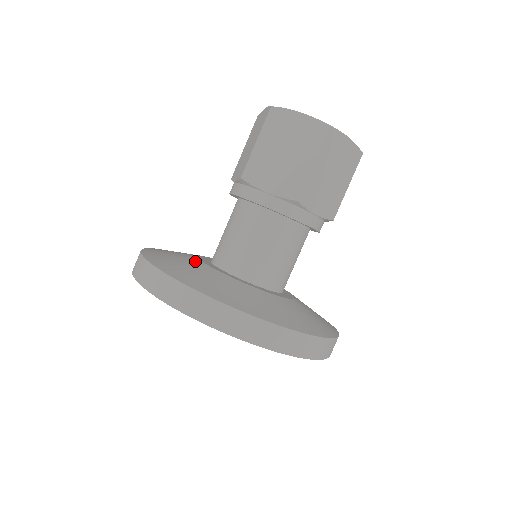
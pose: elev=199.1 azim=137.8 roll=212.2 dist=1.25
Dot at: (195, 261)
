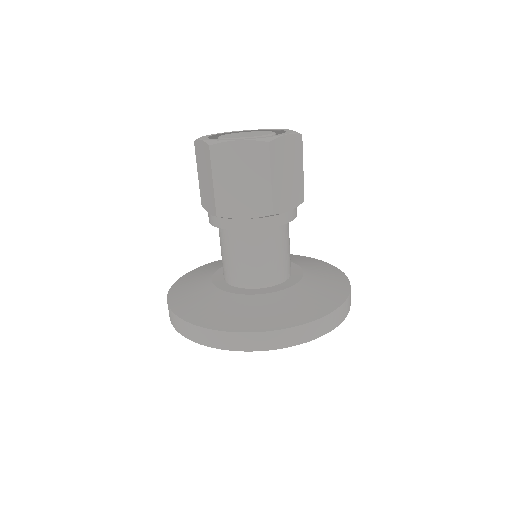
Dot at: (209, 273)
